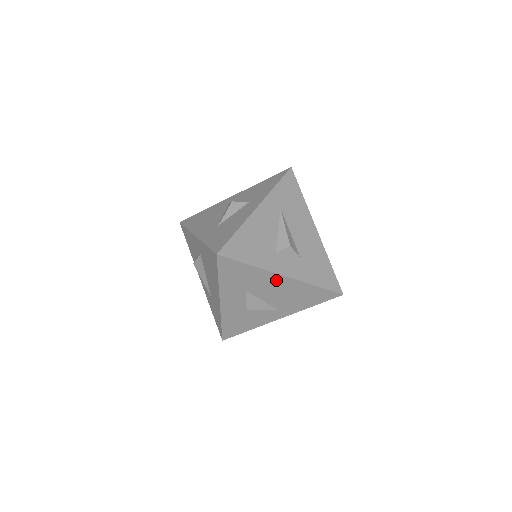
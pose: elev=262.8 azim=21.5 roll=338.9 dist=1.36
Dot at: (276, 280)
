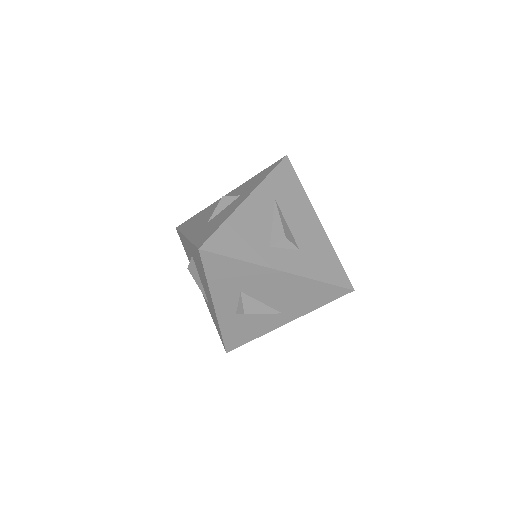
Dot at: (272, 277)
